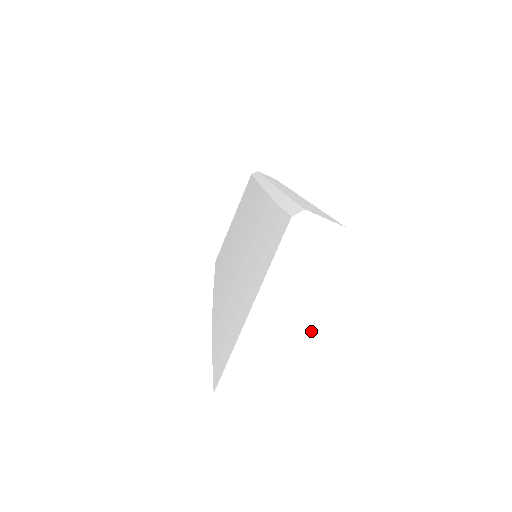
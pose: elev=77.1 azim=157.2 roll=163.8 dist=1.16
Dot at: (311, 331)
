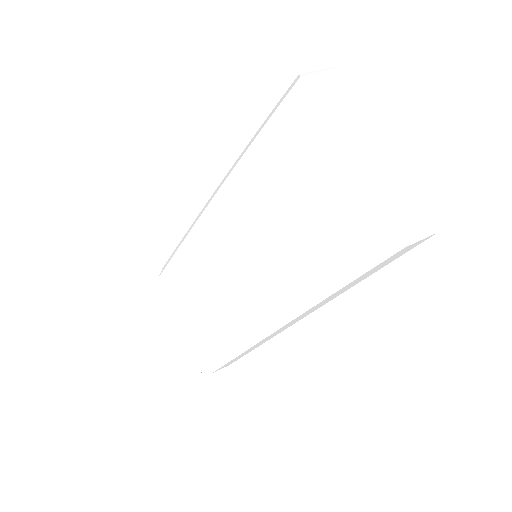
Dot at: (391, 131)
